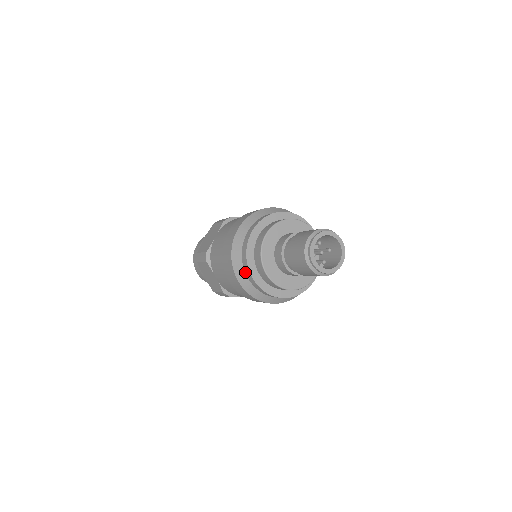
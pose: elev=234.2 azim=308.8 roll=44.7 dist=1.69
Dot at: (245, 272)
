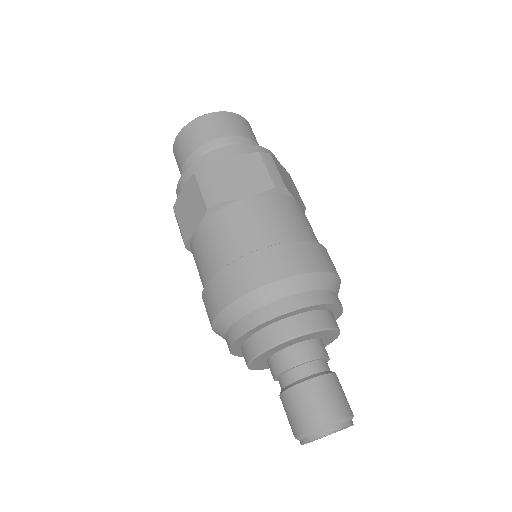
Dot at: occluded
